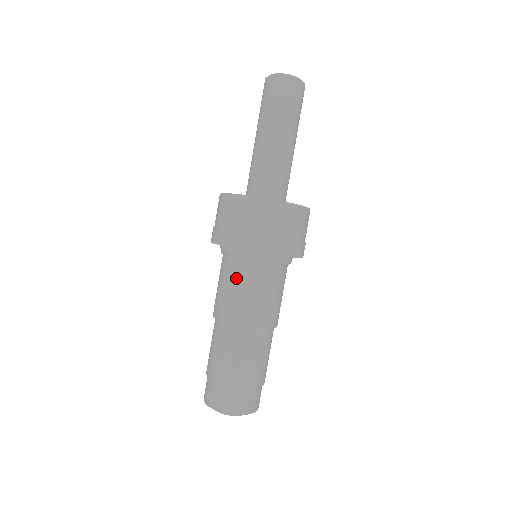
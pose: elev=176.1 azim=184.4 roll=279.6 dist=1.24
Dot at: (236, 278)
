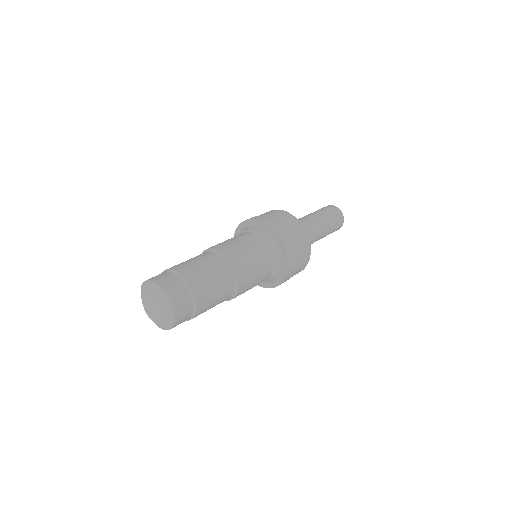
Dot at: (249, 240)
